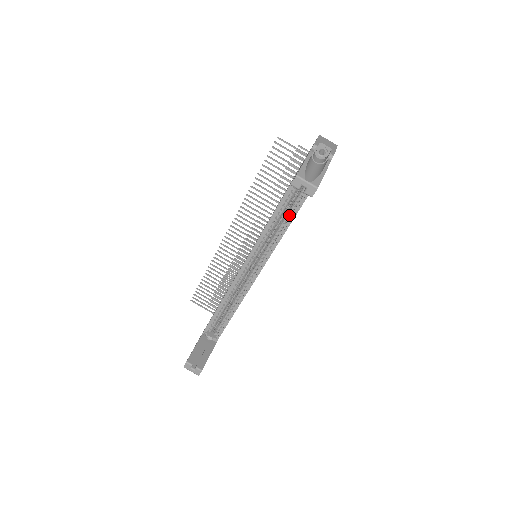
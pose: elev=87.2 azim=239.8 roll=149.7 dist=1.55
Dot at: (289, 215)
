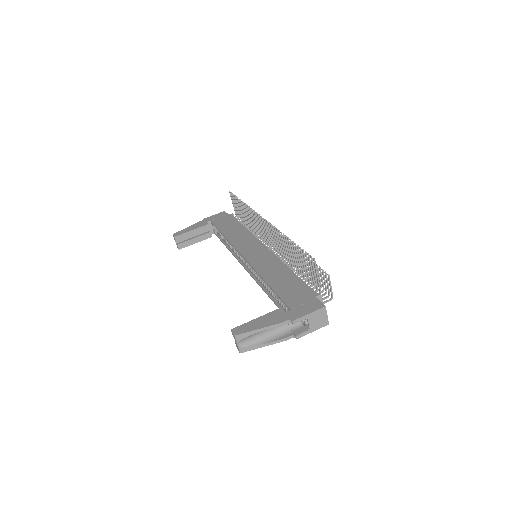
Dot at: (270, 292)
